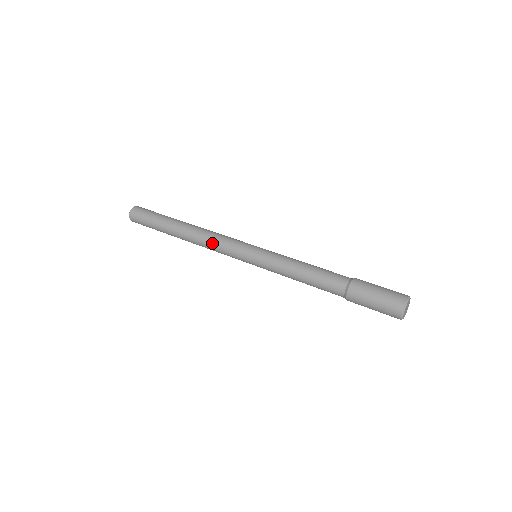
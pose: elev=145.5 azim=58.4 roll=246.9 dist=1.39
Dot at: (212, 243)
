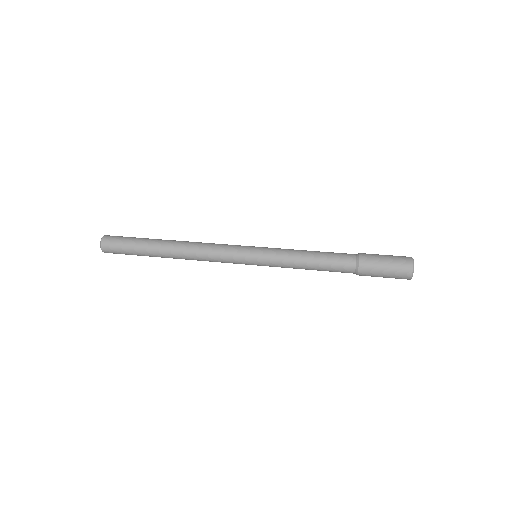
Dot at: (210, 244)
